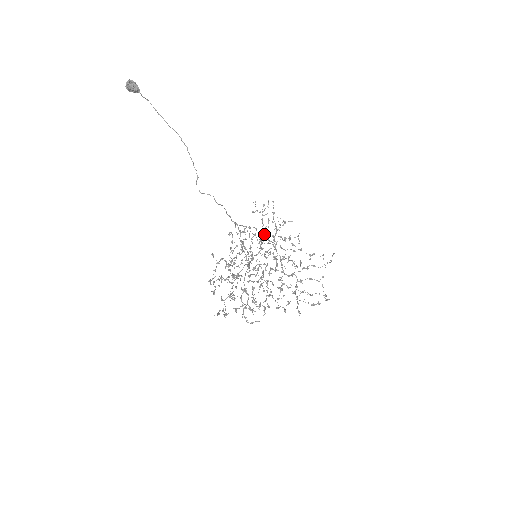
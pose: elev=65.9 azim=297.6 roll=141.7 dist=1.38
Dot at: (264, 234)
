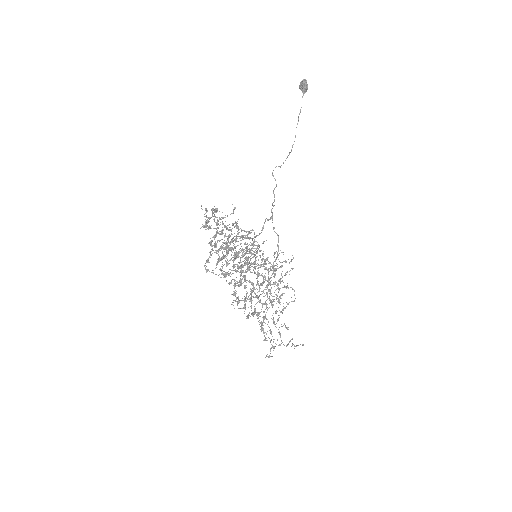
Dot at: occluded
